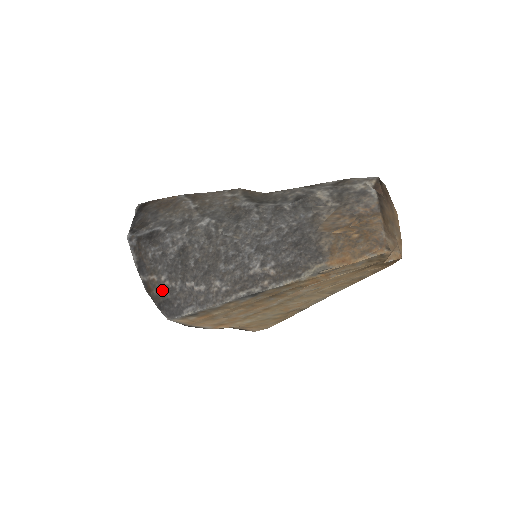
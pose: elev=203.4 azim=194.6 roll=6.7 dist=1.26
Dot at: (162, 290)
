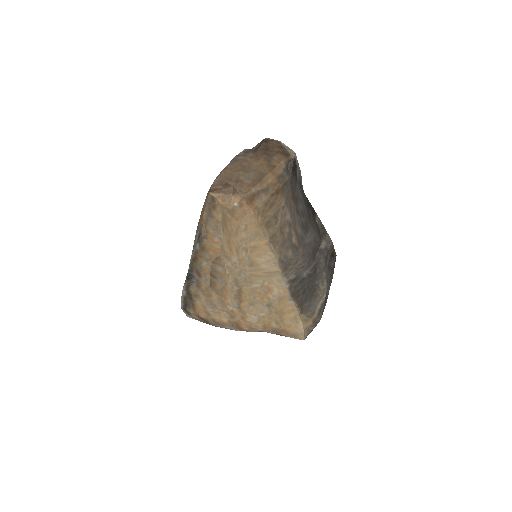
Dot at: occluded
